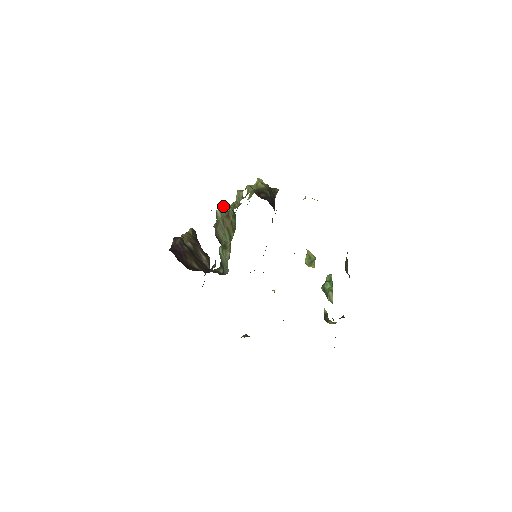
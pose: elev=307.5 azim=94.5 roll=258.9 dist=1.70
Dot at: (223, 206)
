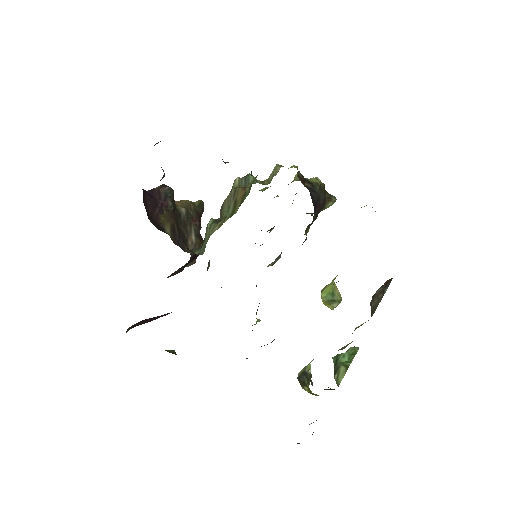
Dot at: (247, 175)
